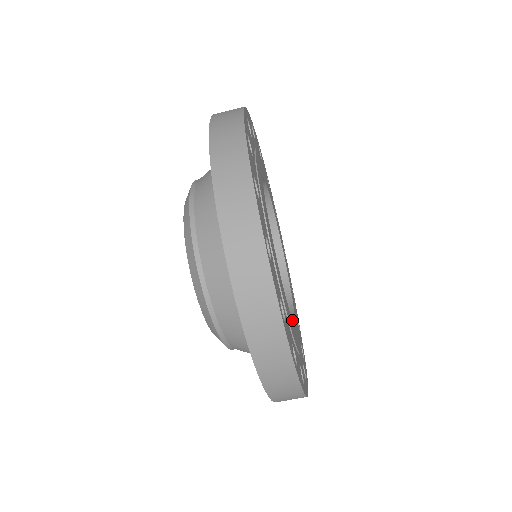
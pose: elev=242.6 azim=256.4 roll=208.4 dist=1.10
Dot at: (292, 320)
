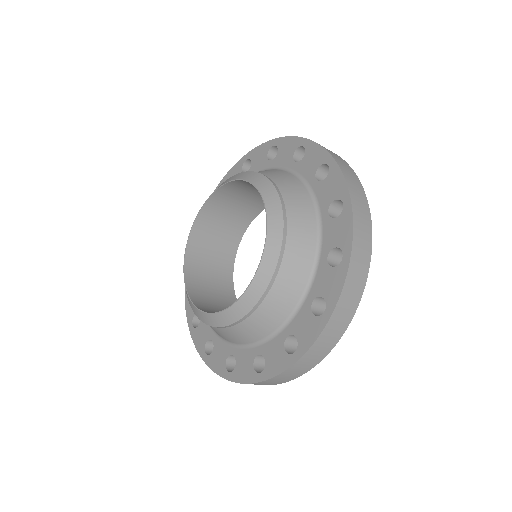
Dot at: (233, 286)
